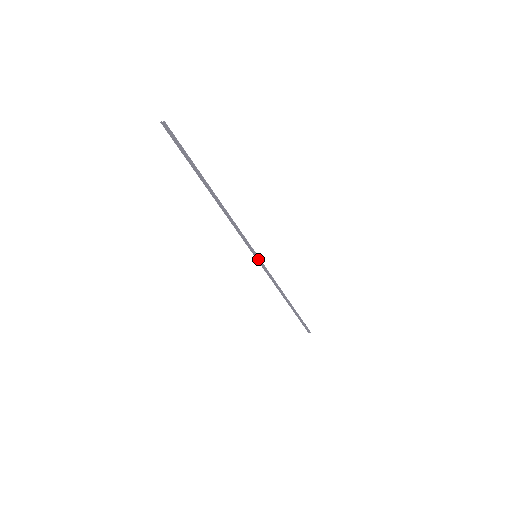
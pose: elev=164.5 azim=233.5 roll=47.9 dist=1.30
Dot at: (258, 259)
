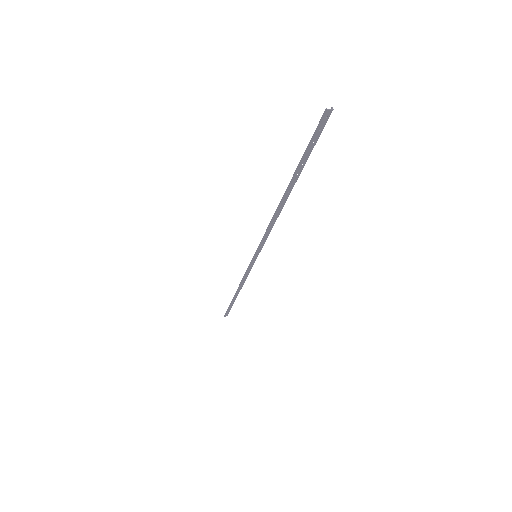
Dot at: (255, 259)
